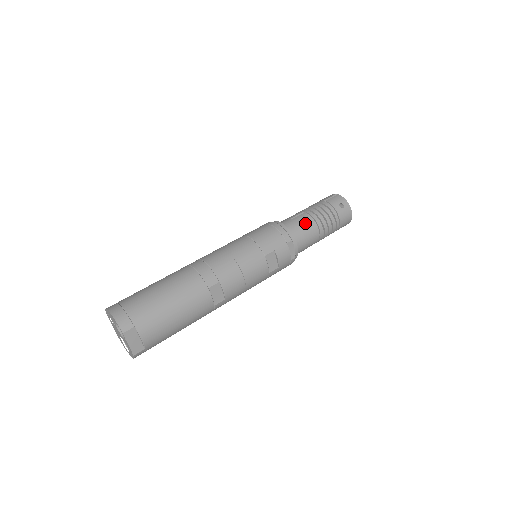
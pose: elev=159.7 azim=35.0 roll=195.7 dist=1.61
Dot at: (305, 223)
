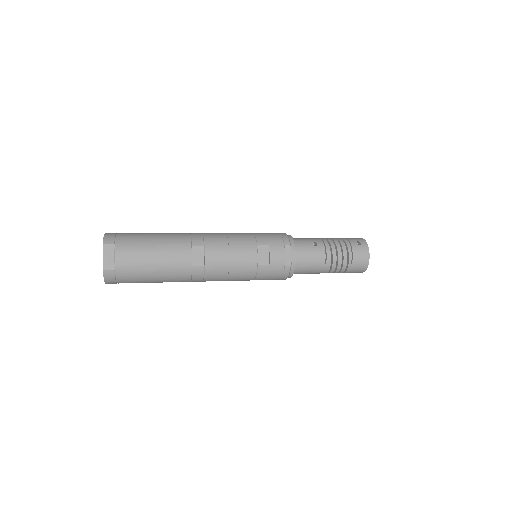
Dot at: (315, 245)
